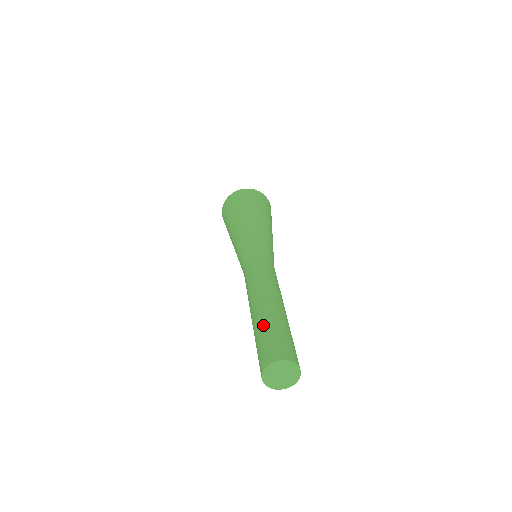
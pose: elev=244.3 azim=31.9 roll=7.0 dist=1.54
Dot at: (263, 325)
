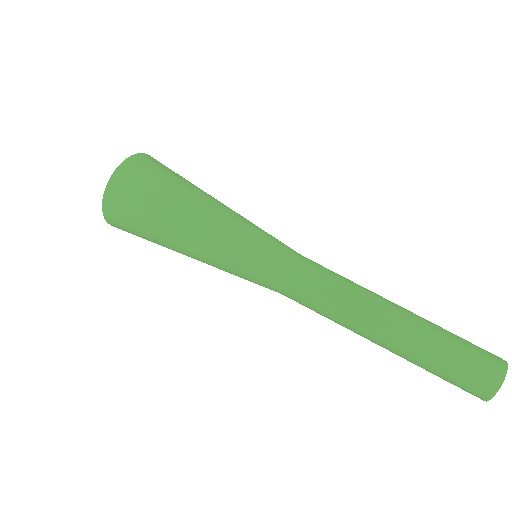
Dot at: (430, 355)
